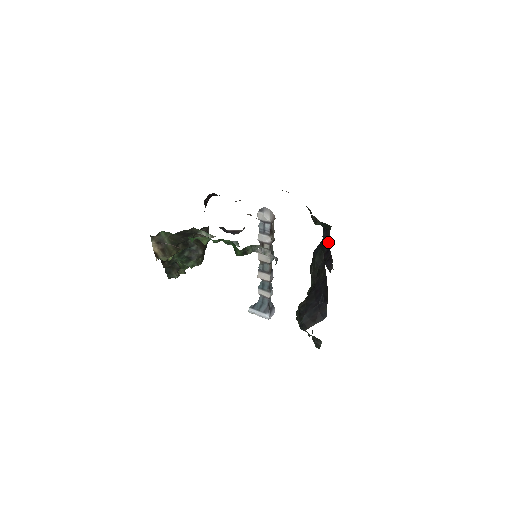
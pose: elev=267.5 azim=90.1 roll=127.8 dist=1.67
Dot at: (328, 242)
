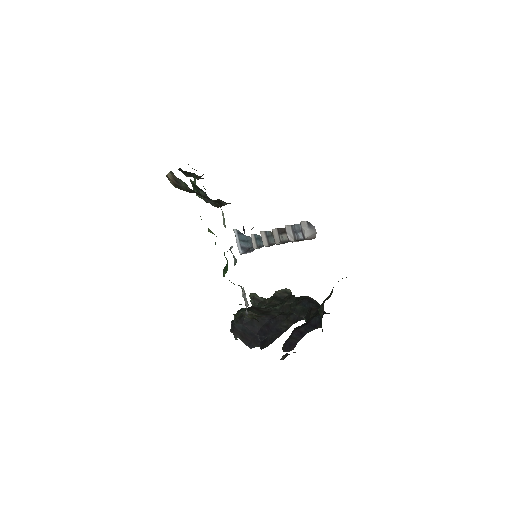
Dot at: (311, 329)
